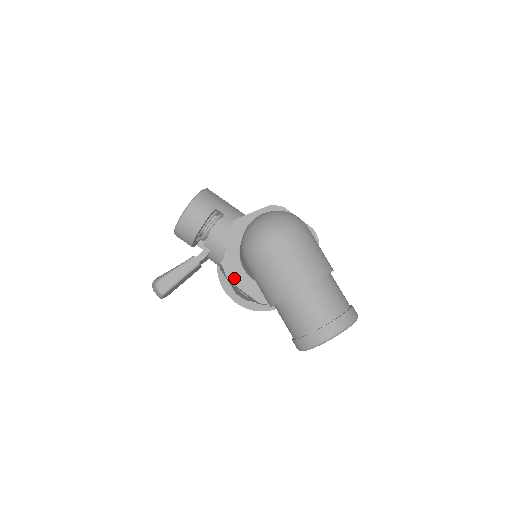
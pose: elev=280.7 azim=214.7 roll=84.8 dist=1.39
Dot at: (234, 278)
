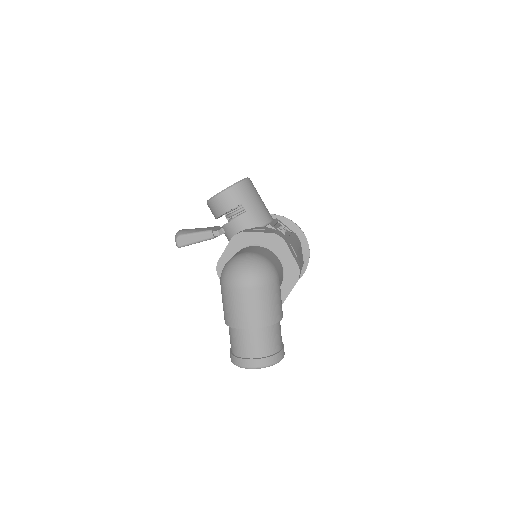
Dot at: occluded
